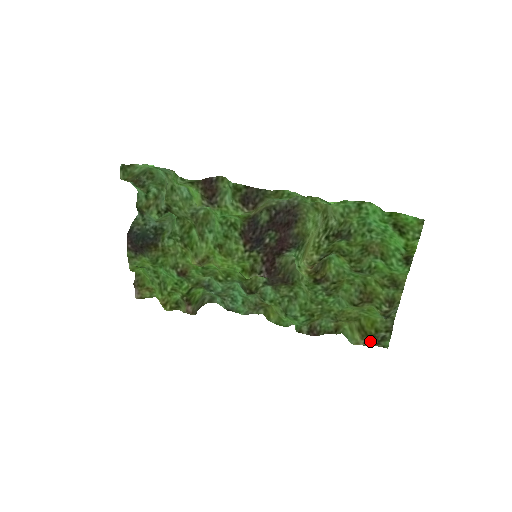
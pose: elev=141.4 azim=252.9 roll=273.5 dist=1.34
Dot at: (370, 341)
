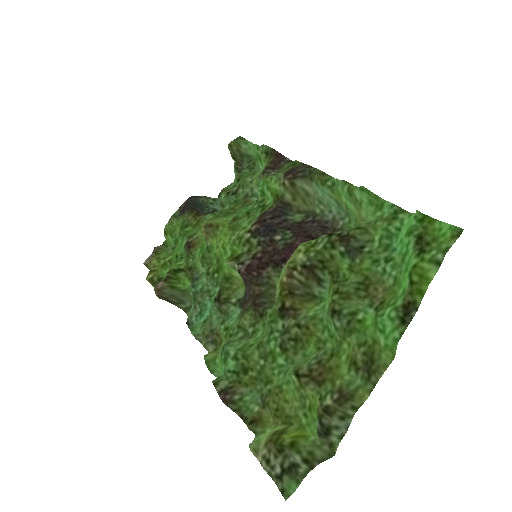
Dot at: (272, 457)
